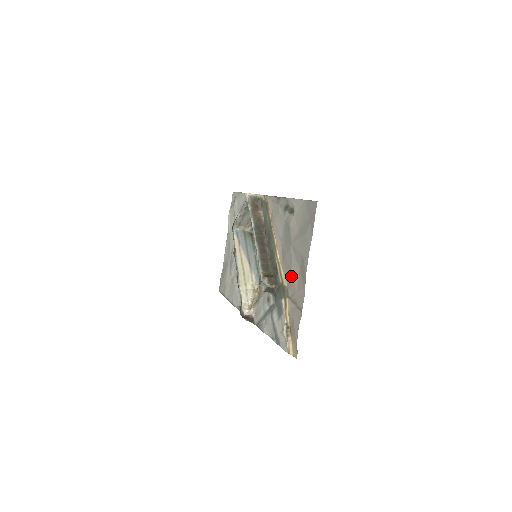
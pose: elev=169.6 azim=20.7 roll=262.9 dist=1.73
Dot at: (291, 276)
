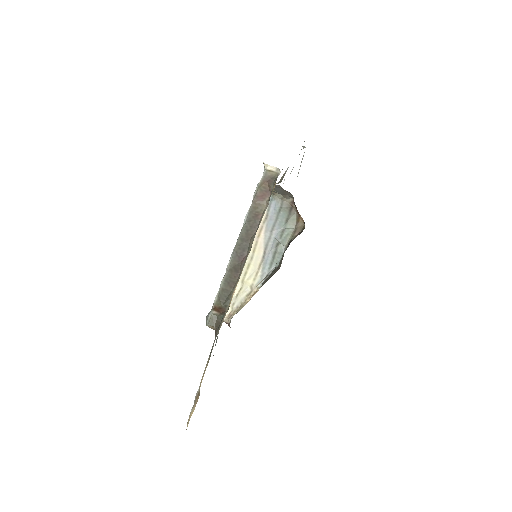
Dot at: occluded
